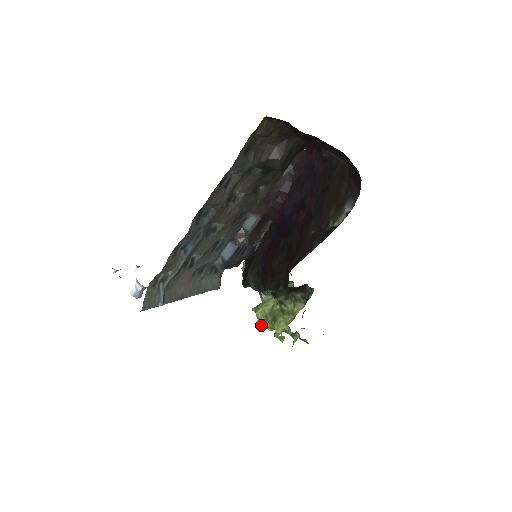
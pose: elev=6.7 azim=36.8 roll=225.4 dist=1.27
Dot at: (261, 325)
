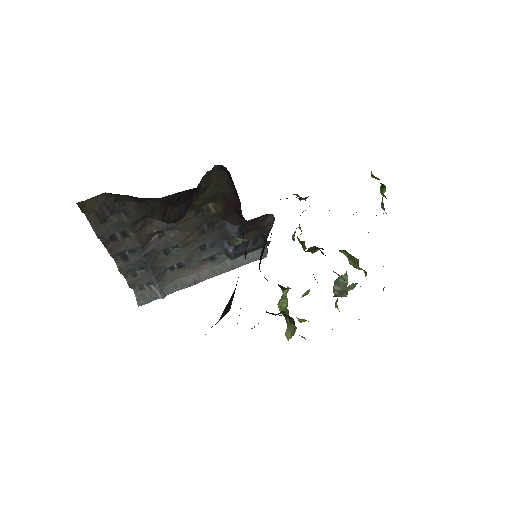
Dot at: occluded
